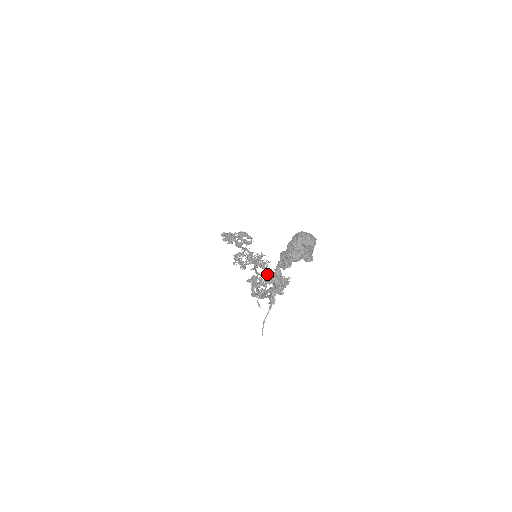
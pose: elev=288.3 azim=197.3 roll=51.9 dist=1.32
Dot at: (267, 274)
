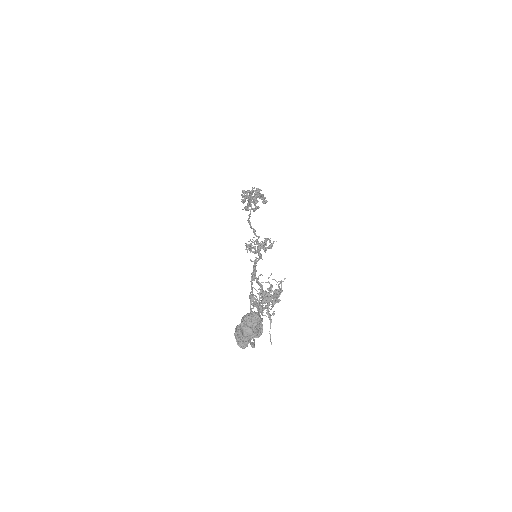
Dot at: (259, 294)
